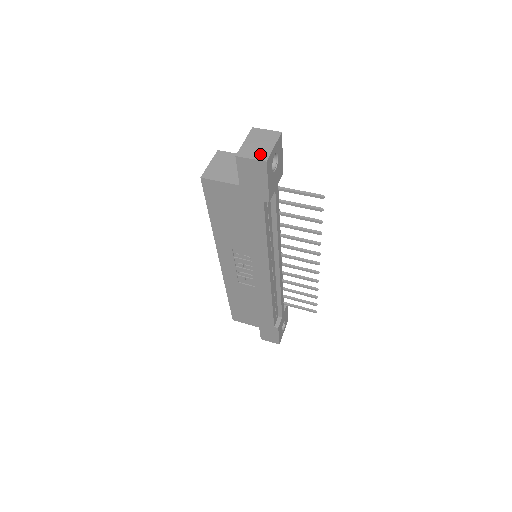
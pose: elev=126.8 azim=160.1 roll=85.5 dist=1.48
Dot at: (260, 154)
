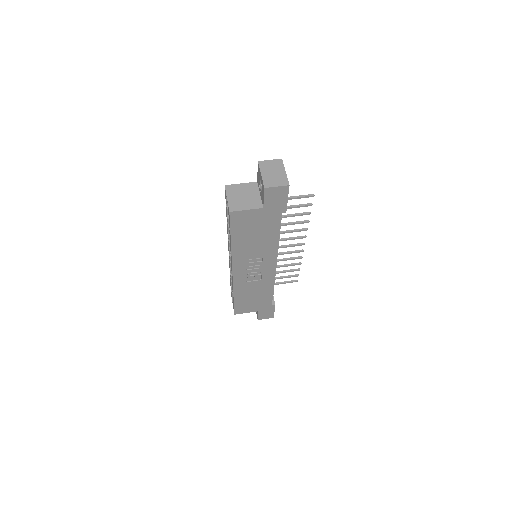
Dot at: (281, 181)
